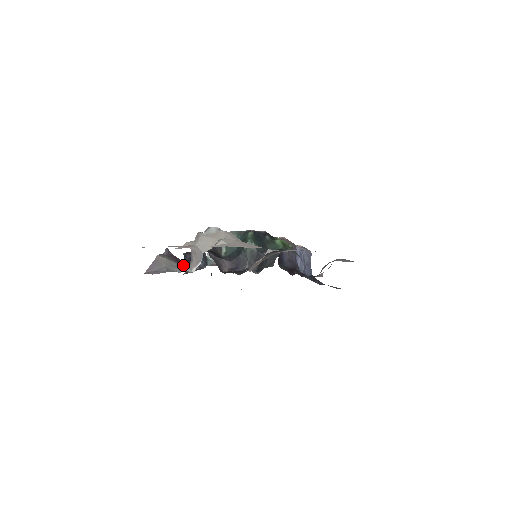
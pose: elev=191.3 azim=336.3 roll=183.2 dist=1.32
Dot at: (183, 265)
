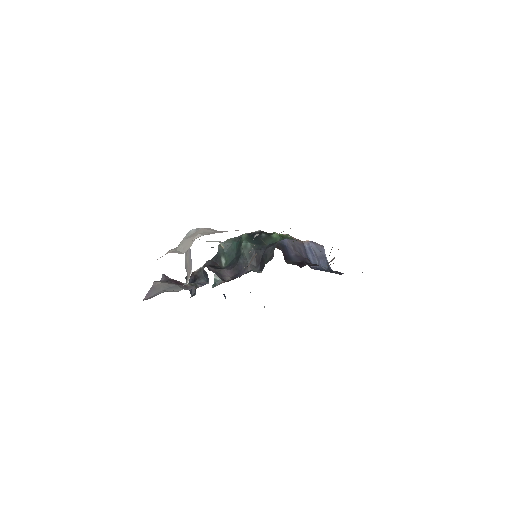
Dot at: occluded
